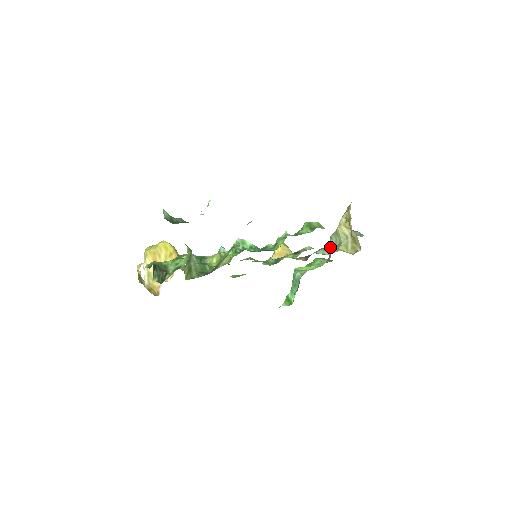
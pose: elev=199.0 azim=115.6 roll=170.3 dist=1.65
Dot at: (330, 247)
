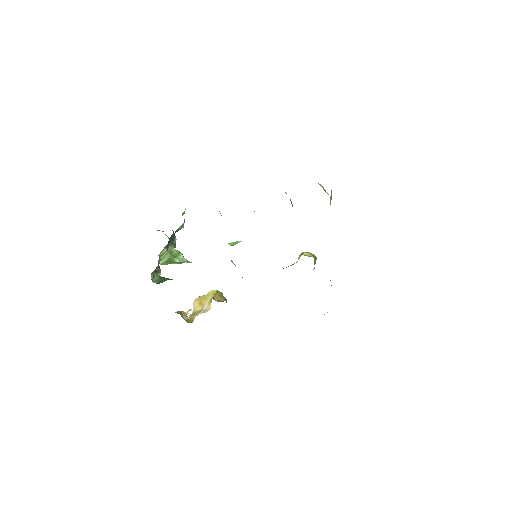
Dot at: occluded
